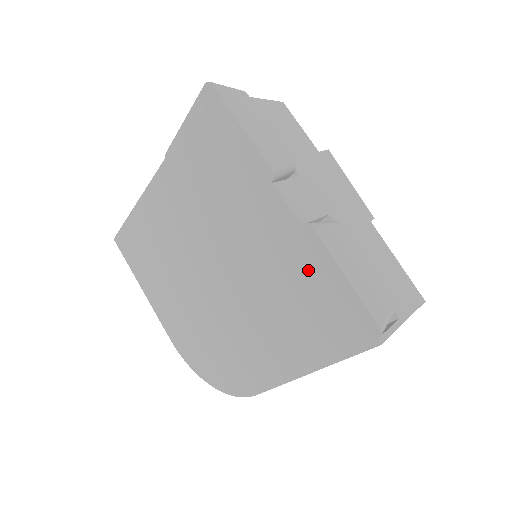
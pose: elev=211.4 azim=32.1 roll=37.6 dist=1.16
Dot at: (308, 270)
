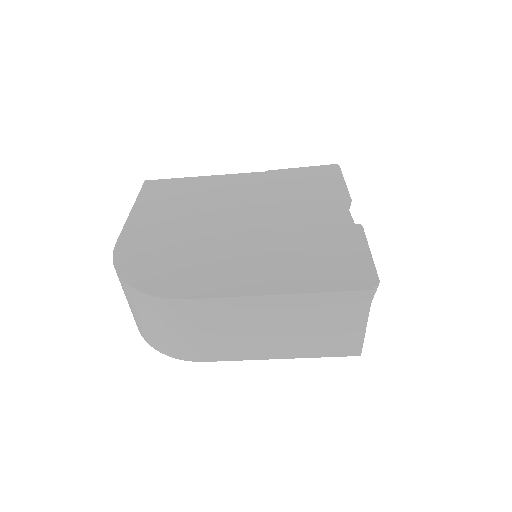
Dot at: (340, 242)
